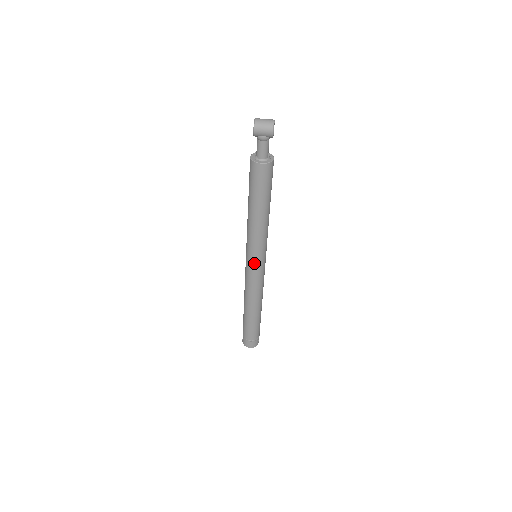
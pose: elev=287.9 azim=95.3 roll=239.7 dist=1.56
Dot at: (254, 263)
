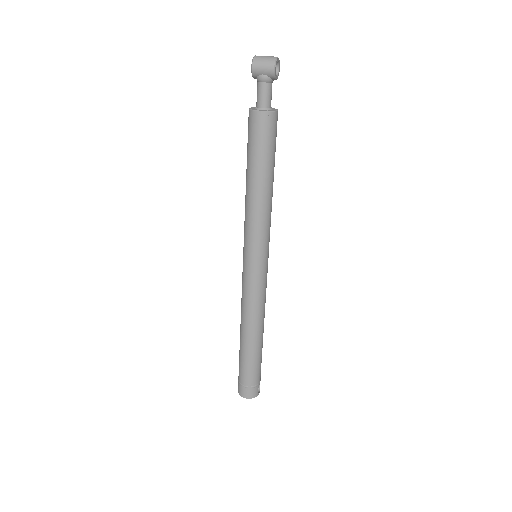
Dot at: (251, 261)
